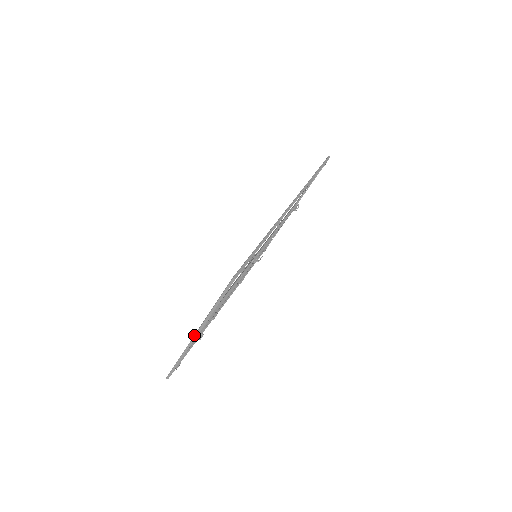
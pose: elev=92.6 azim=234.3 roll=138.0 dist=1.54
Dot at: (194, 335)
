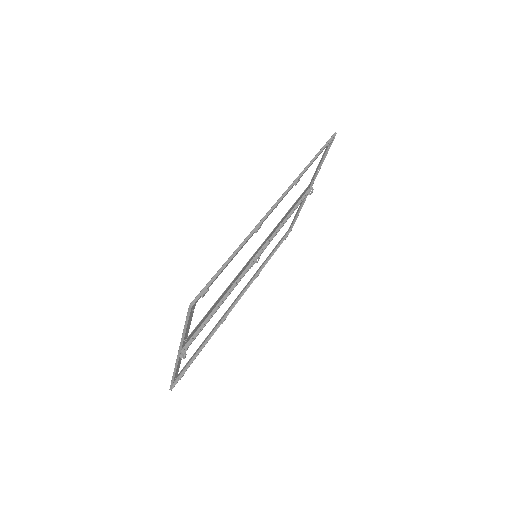
Dot at: (177, 355)
